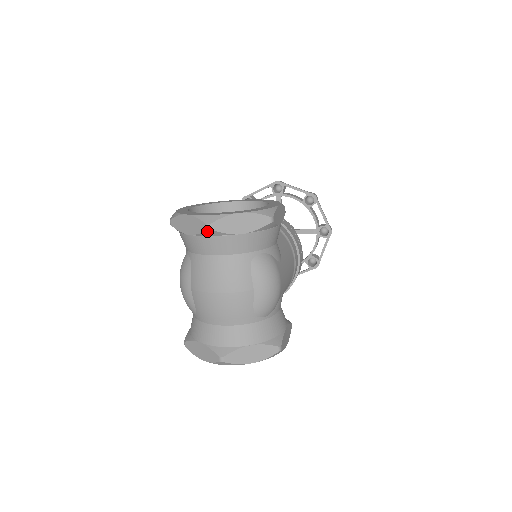
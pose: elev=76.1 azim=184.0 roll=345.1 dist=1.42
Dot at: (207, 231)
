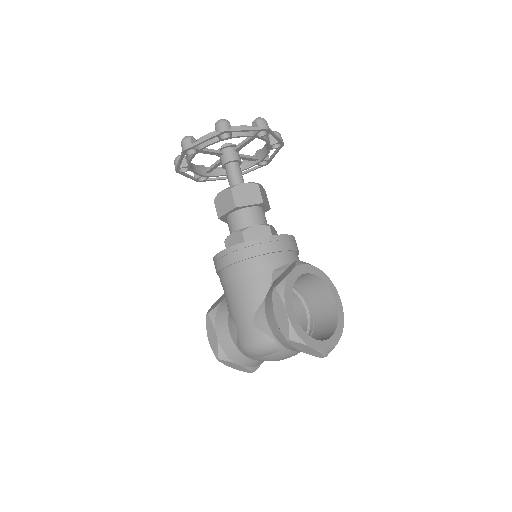
Dot at: (319, 357)
